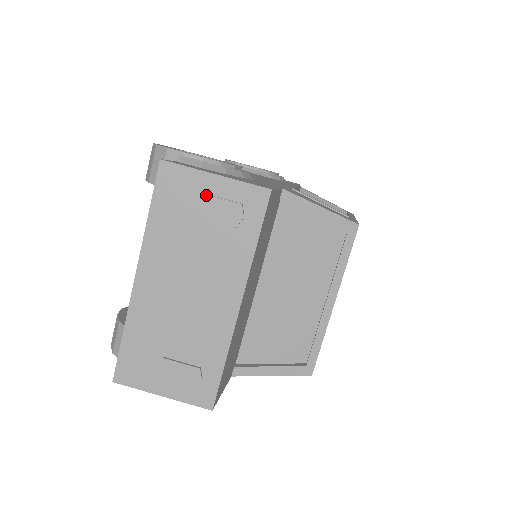
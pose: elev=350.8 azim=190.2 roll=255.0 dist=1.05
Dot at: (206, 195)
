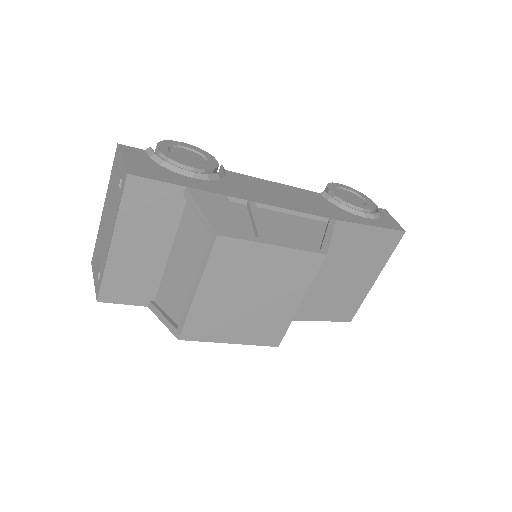
Dot at: (117, 169)
